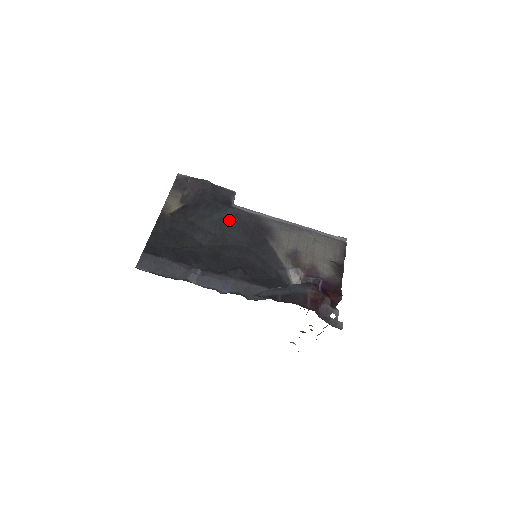
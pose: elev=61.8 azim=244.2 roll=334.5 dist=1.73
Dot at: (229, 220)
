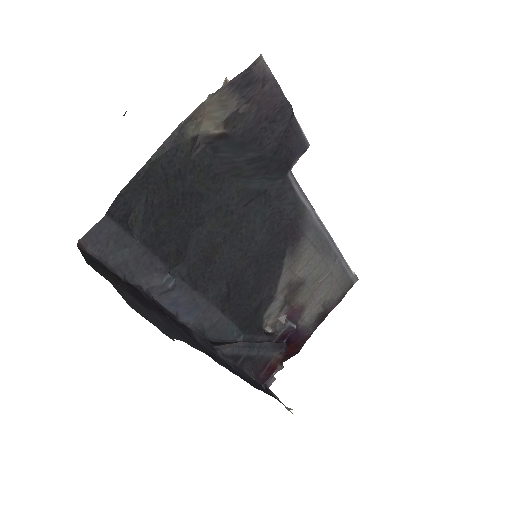
Dot at: (267, 198)
